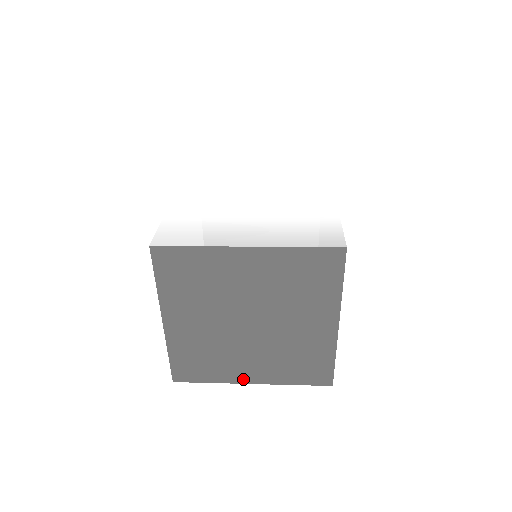
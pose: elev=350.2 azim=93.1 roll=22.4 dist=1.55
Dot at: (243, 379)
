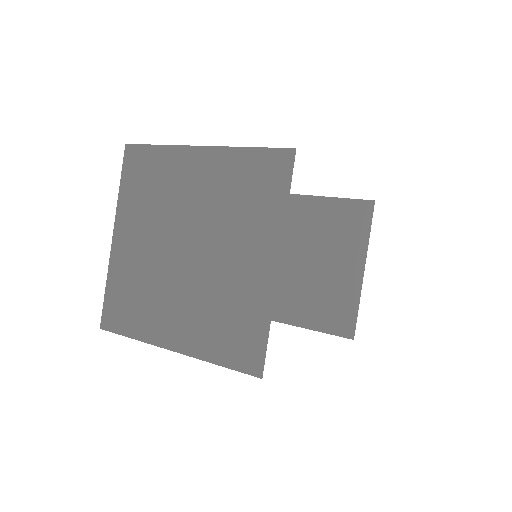
Dot at: (165, 340)
